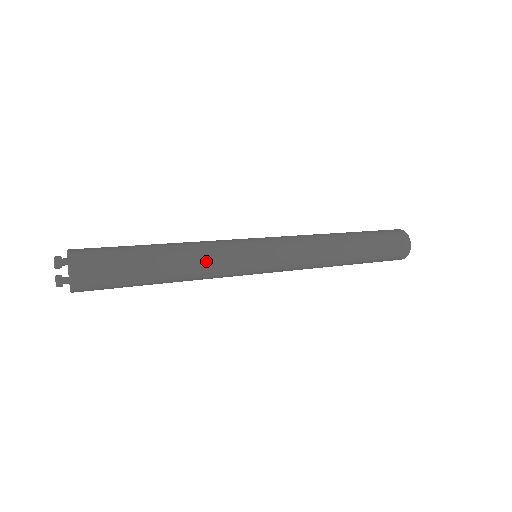
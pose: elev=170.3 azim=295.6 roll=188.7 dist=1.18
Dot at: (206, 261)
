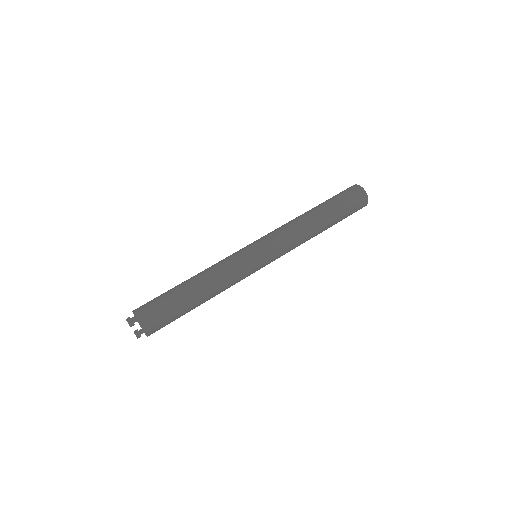
Dot at: occluded
